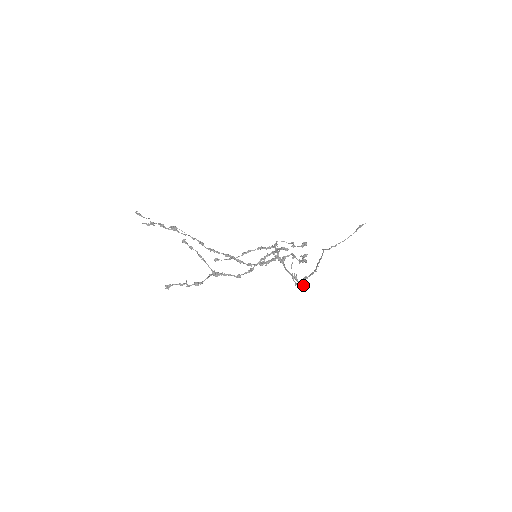
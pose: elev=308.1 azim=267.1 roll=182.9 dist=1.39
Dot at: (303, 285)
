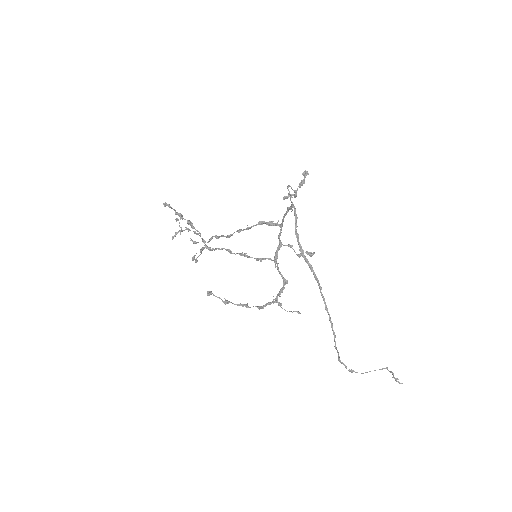
Dot at: (296, 218)
